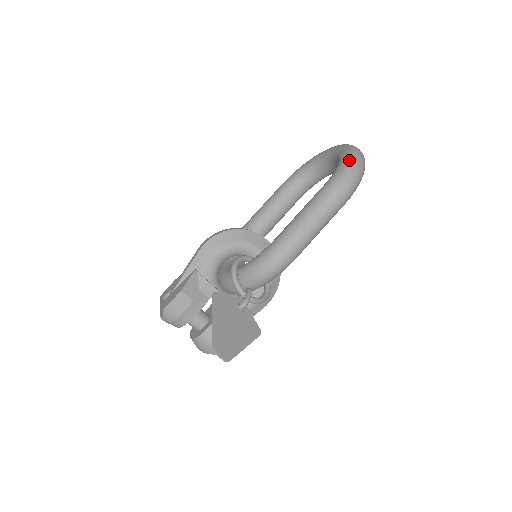
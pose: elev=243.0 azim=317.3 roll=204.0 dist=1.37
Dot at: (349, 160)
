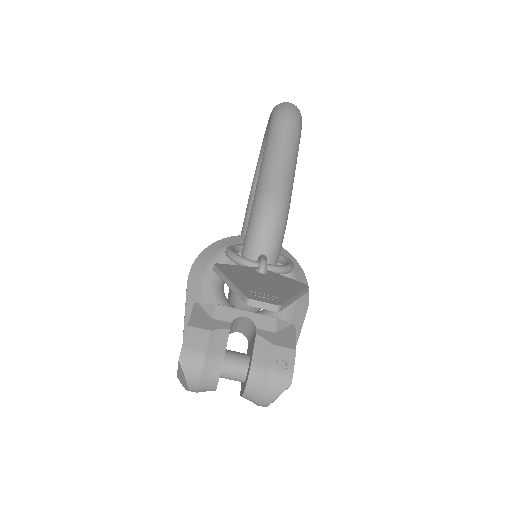
Dot at: (276, 106)
